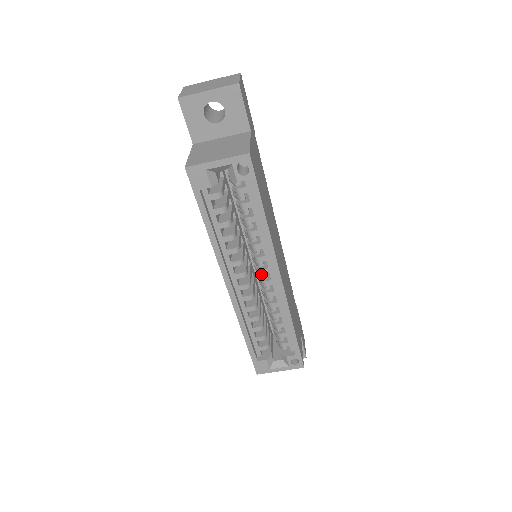
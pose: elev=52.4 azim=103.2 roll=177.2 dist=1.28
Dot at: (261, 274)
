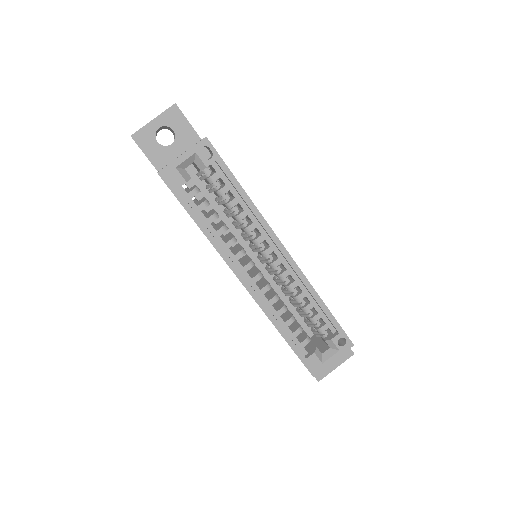
Dot at: (267, 258)
